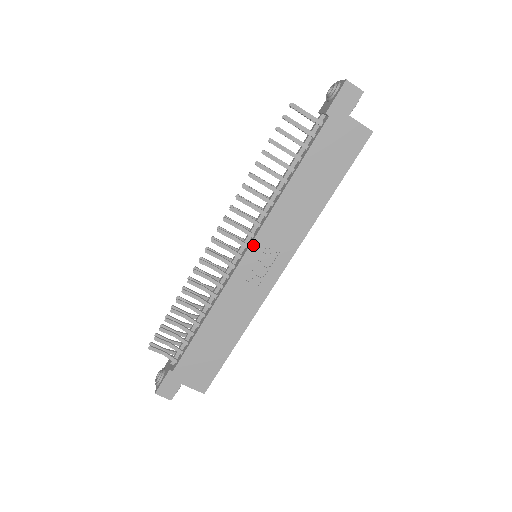
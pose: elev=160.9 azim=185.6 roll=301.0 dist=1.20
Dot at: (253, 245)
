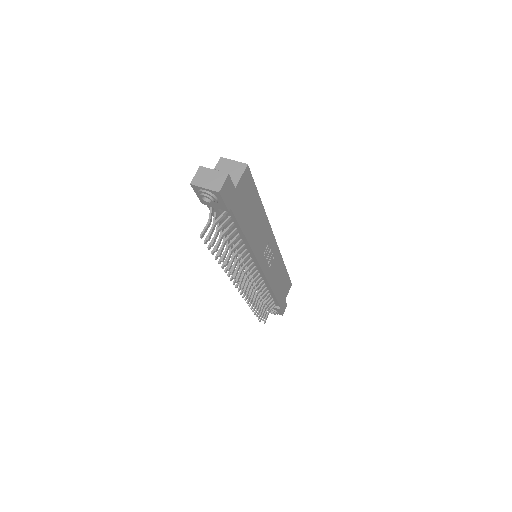
Dot at: (261, 264)
